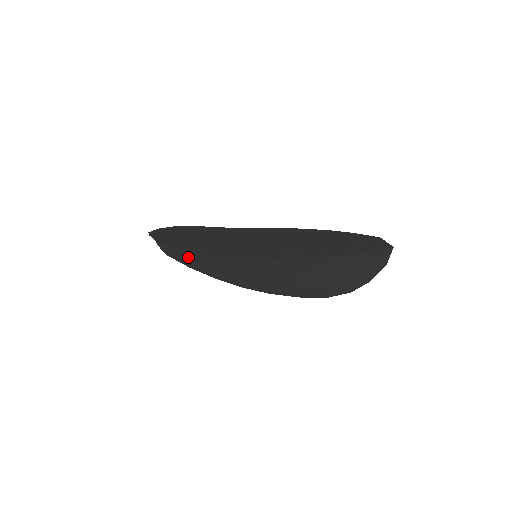
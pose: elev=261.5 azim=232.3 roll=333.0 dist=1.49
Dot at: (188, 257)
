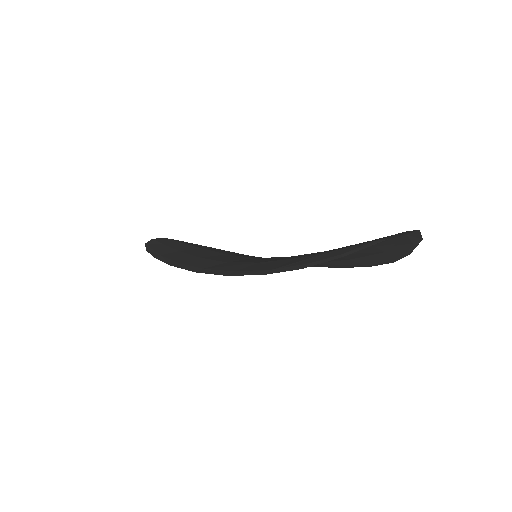
Dot at: occluded
